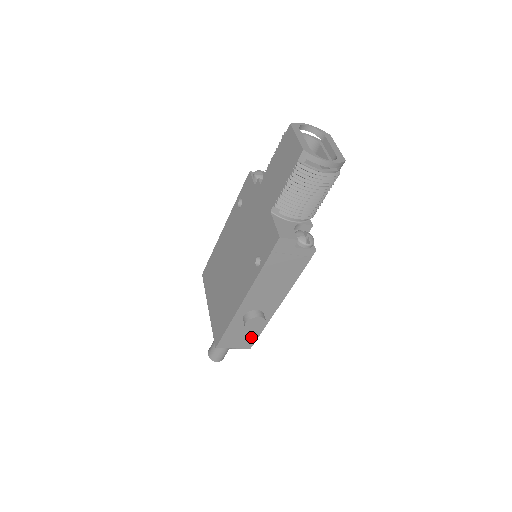
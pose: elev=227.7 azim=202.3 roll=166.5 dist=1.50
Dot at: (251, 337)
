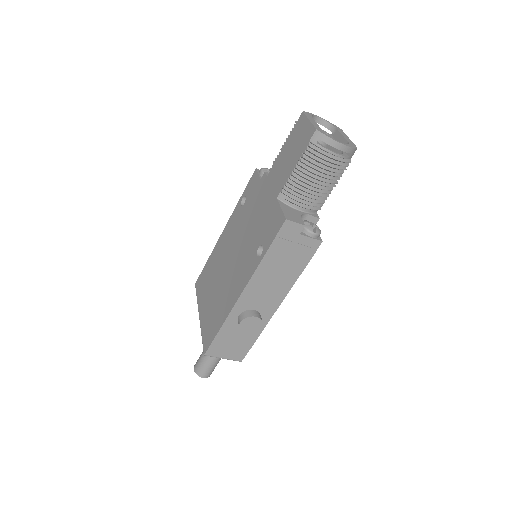
Dot at: (244, 345)
